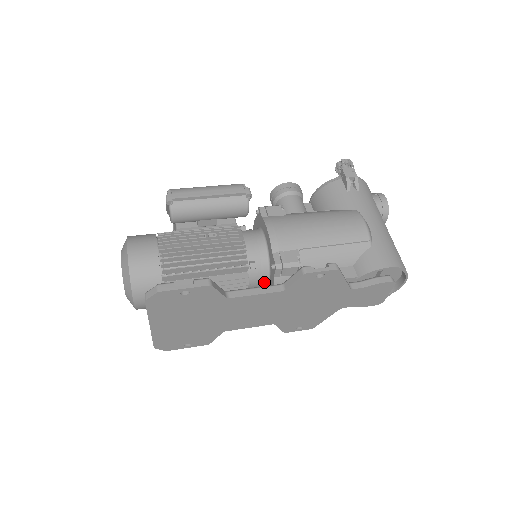
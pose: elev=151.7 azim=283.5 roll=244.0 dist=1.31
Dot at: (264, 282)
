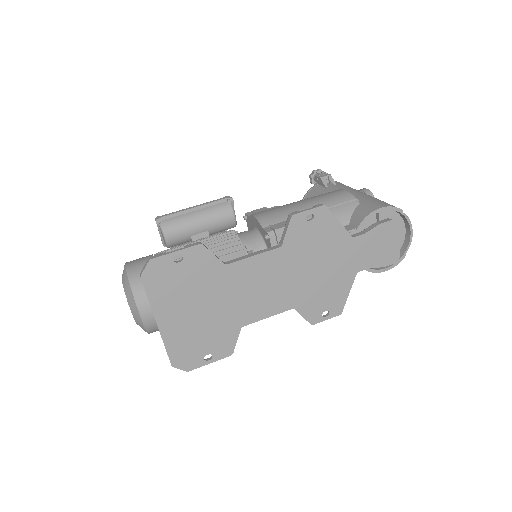
Dot at: occluded
